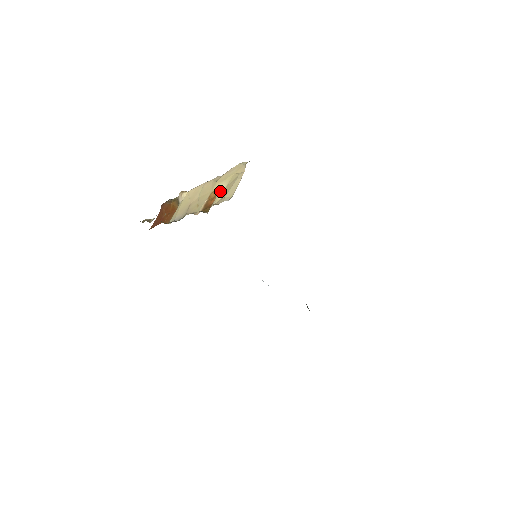
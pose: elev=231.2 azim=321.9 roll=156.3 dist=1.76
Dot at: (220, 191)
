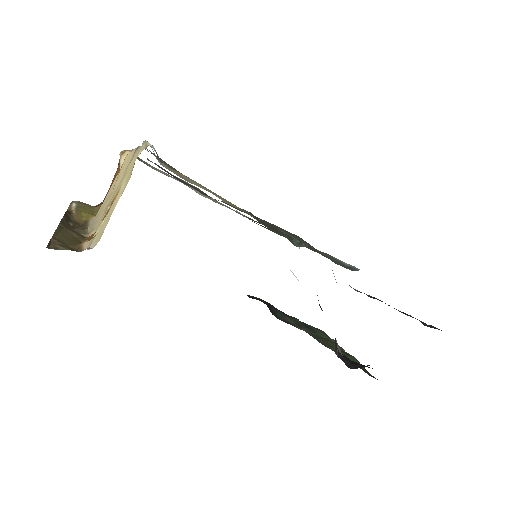
Dot at: occluded
